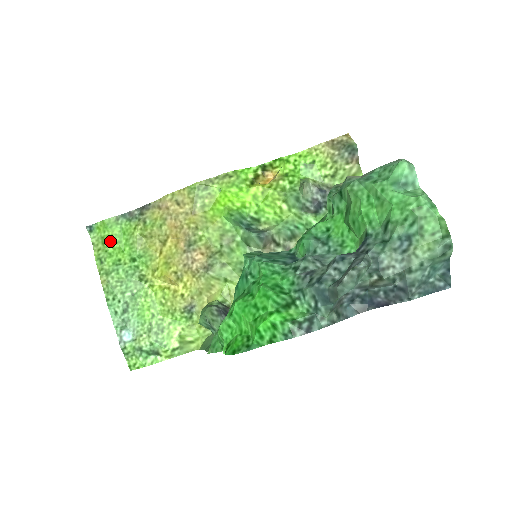
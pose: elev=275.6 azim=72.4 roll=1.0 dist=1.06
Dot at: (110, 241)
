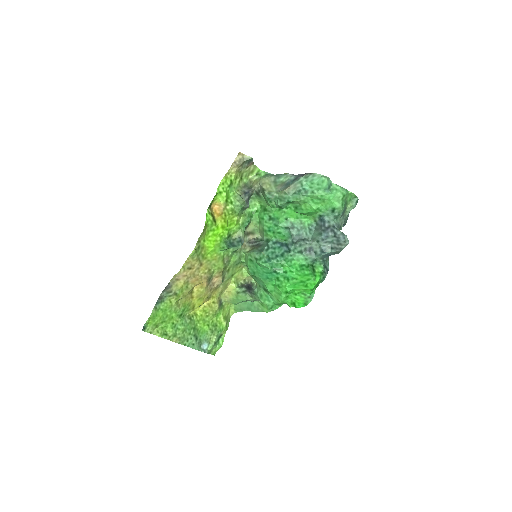
Dot at: (161, 321)
